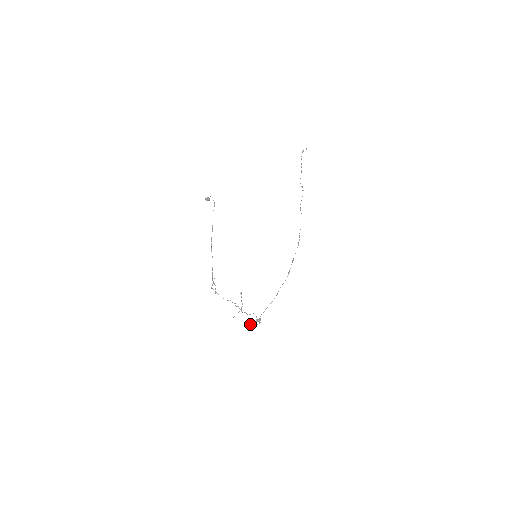
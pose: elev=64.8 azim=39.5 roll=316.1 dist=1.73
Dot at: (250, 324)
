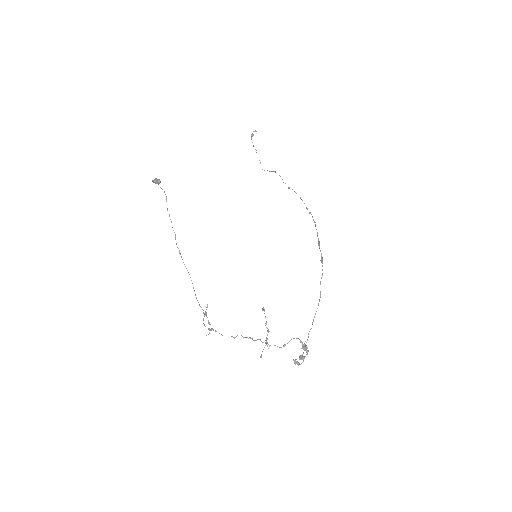
Dot at: (293, 359)
